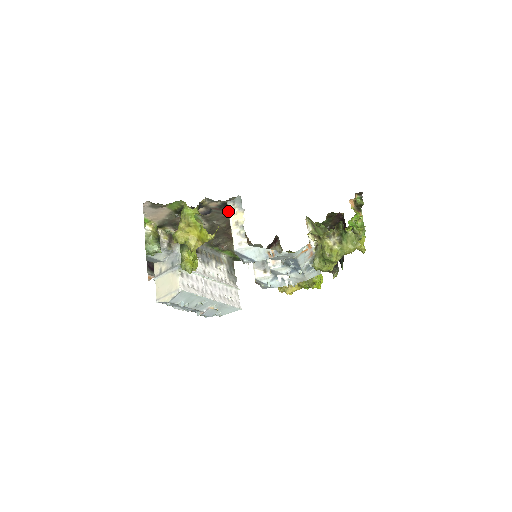
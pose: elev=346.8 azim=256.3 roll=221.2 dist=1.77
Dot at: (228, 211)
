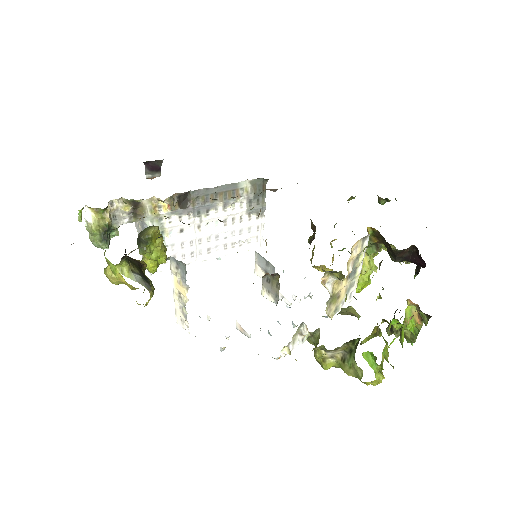
Dot at: occluded
